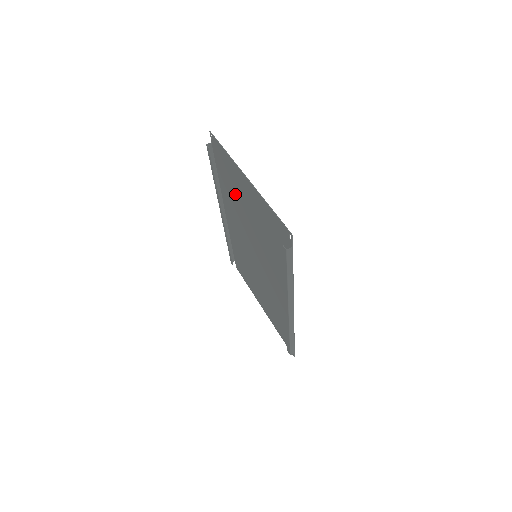
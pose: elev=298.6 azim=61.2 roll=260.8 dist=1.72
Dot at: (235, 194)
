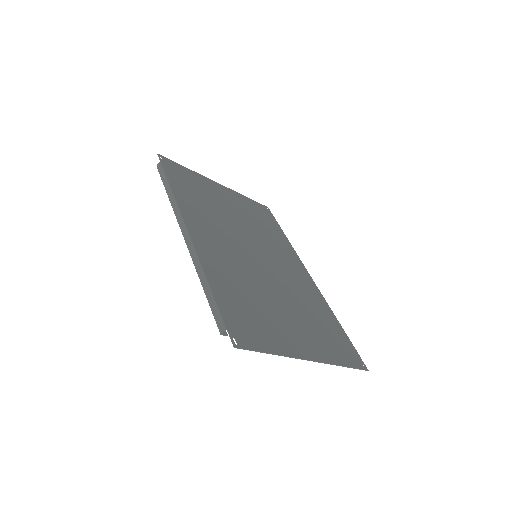
Dot at: (255, 303)
